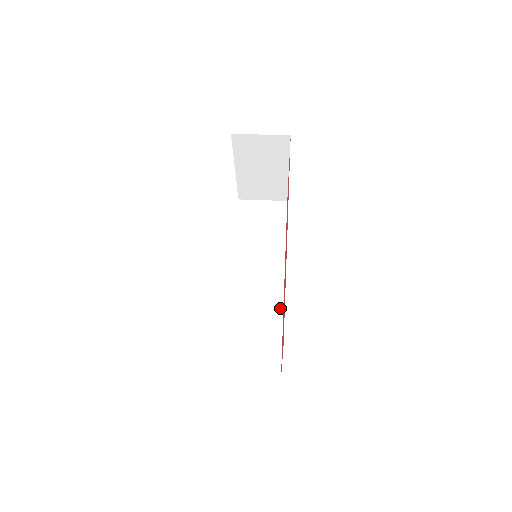
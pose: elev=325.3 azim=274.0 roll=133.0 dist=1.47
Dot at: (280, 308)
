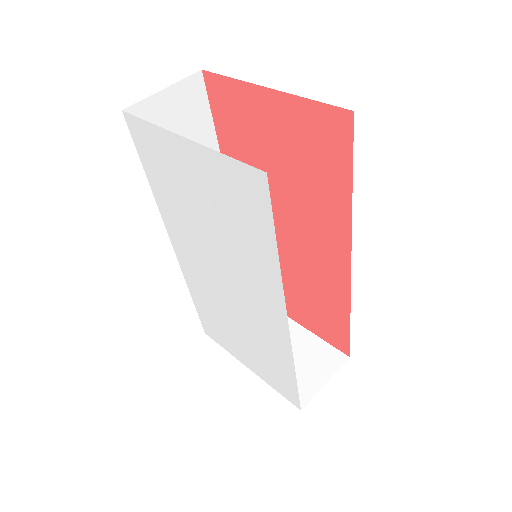
Dot at: occluded
